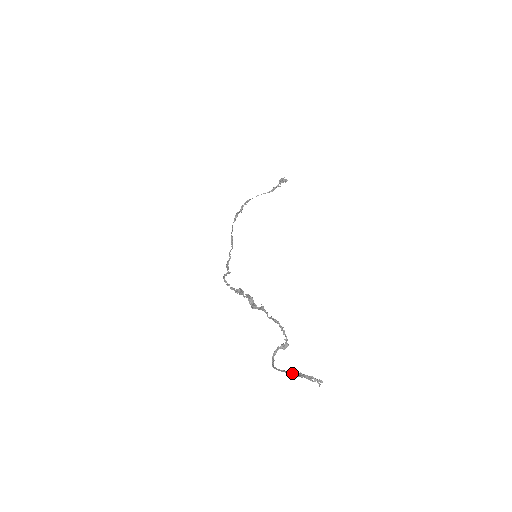
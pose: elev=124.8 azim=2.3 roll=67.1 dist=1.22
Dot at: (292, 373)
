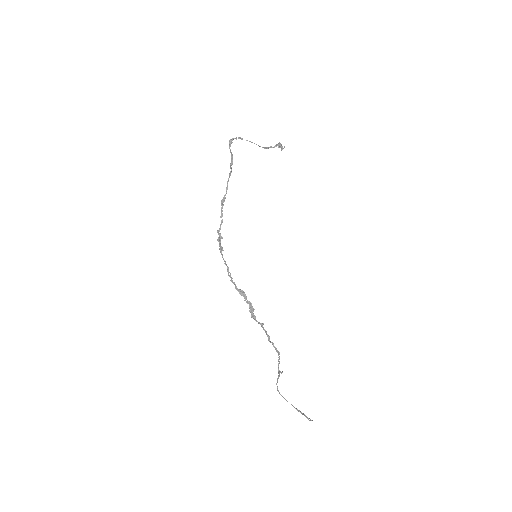
Dot at: (298, 410)
